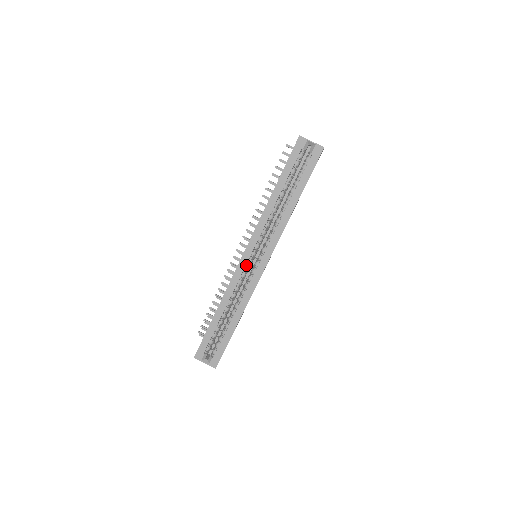
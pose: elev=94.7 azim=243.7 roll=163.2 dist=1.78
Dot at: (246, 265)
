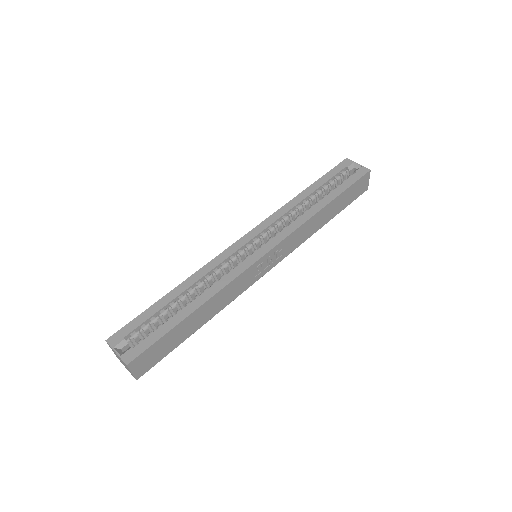
Dot at: (241, 250)
